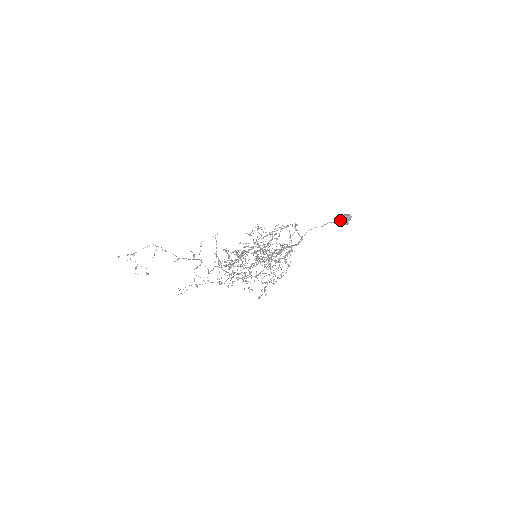
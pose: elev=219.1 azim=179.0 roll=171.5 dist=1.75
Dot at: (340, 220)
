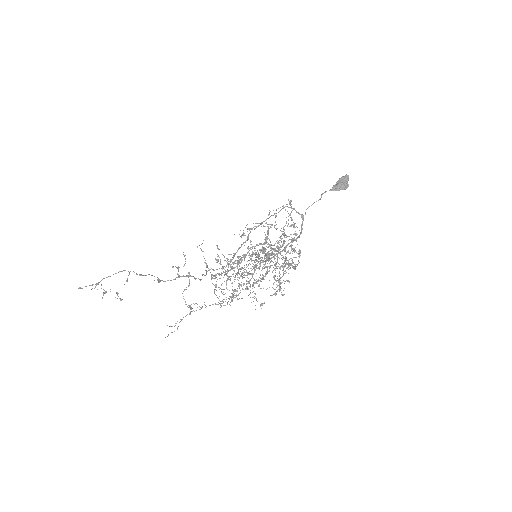
Dot at: (338, 185)
